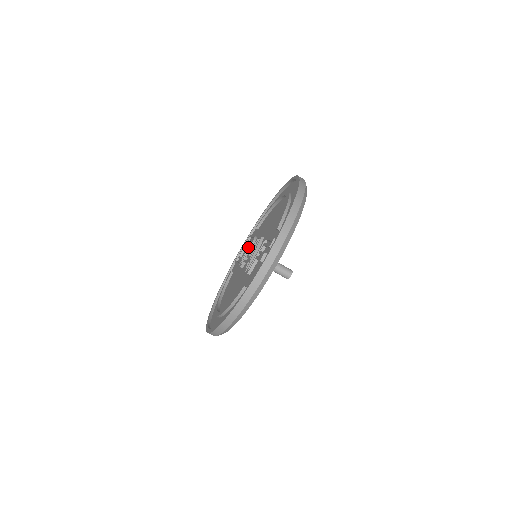
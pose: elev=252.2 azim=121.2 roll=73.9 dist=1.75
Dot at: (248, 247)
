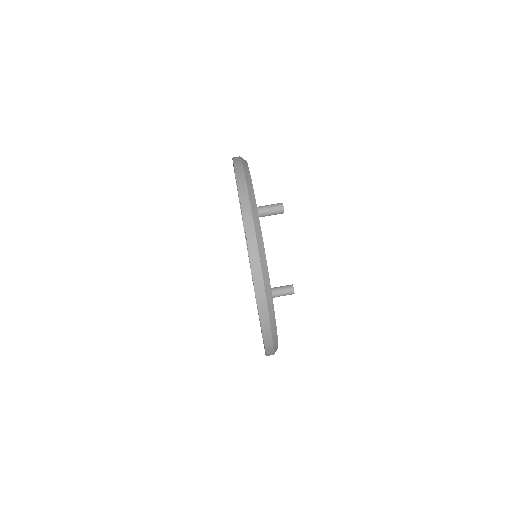
Dot at: occluded
